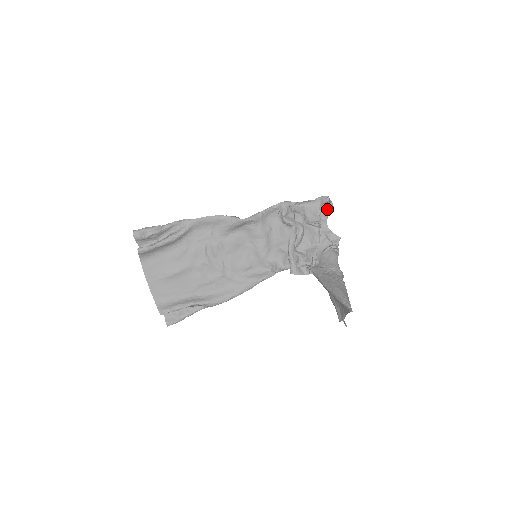
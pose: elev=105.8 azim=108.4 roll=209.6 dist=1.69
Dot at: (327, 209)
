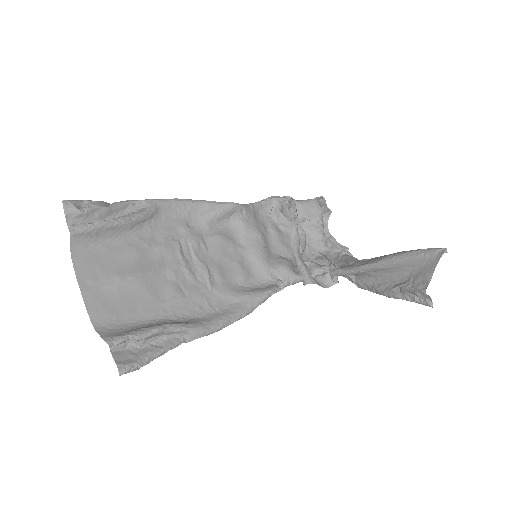
Dot at: (325, 213)
